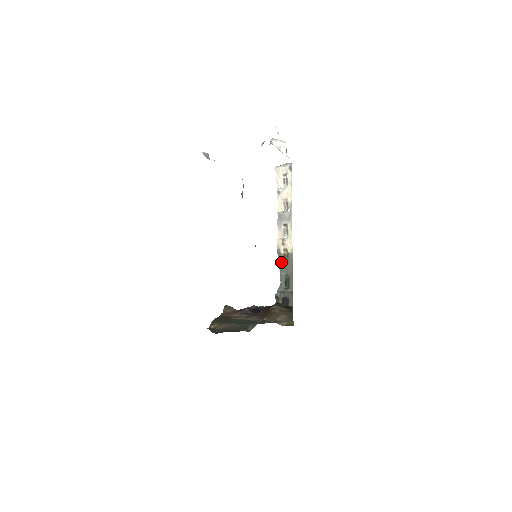
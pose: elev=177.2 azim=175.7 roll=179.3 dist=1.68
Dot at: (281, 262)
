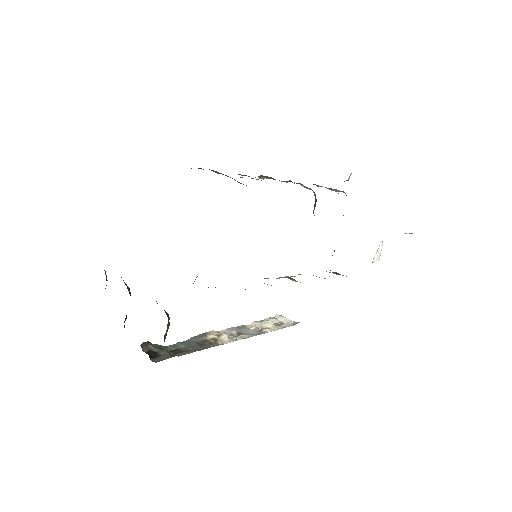
Dot at: (195, 339)
